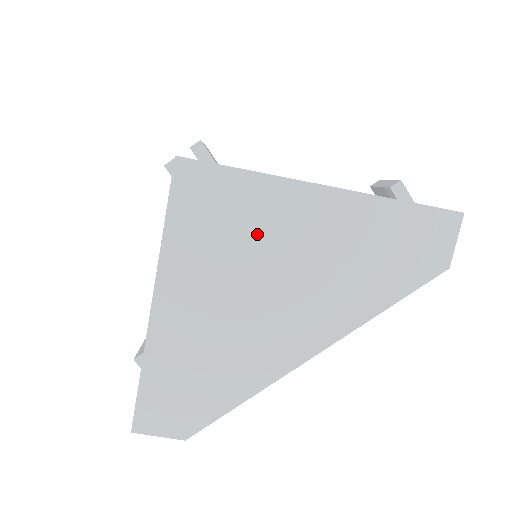
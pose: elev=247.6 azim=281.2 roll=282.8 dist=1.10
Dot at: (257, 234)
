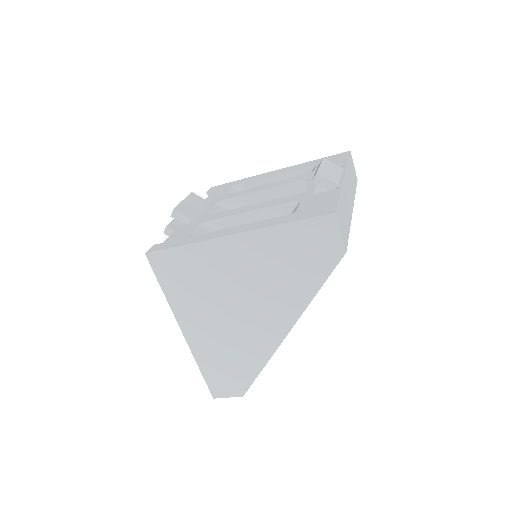
Dot at: (212, 277)
